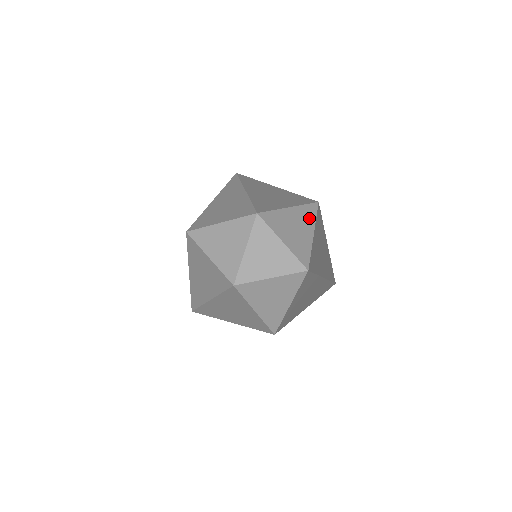
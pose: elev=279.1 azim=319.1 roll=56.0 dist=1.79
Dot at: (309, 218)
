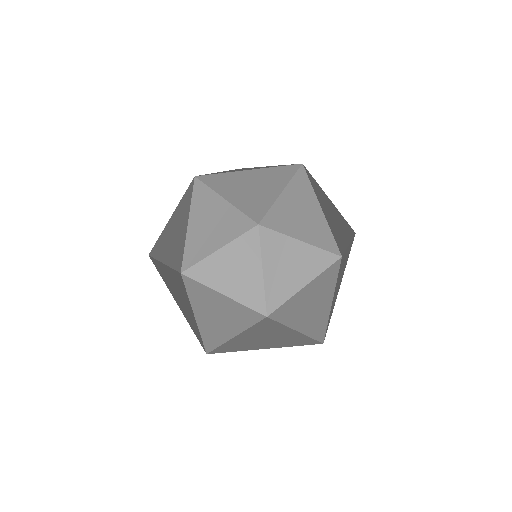
Dot at: (317, 265)
